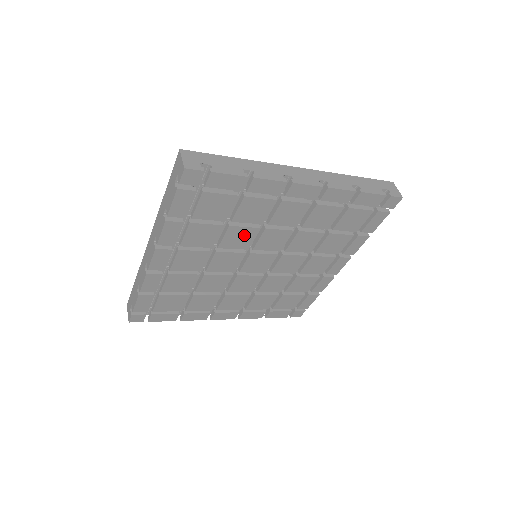
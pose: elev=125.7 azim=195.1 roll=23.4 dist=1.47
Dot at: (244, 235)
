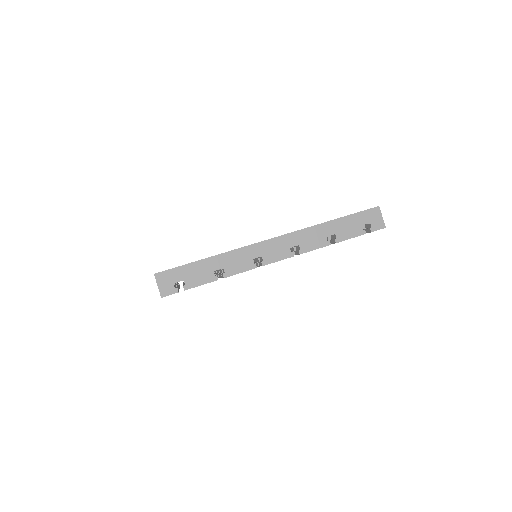
Dot at: occluded
